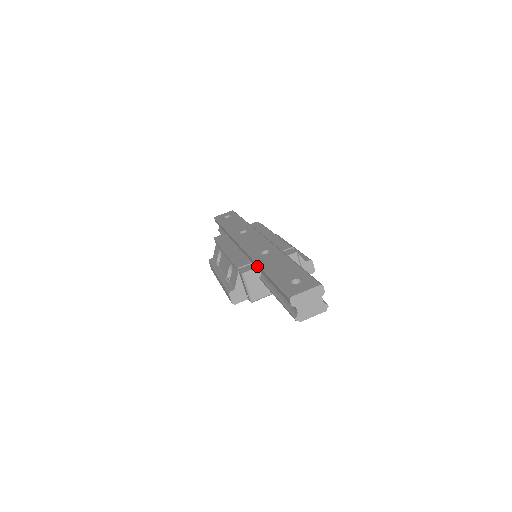
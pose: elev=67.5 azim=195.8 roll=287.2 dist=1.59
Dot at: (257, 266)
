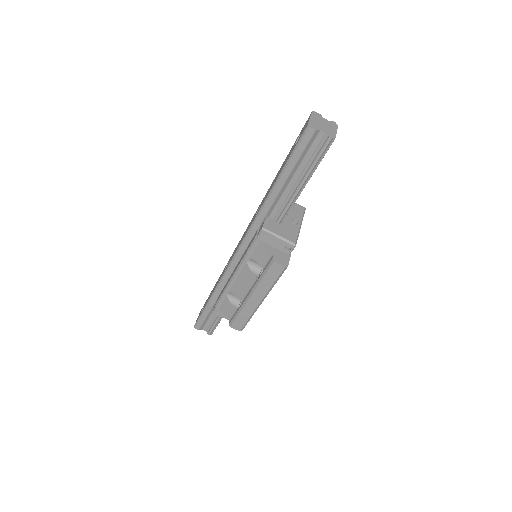
Dot at: (264, 209)
